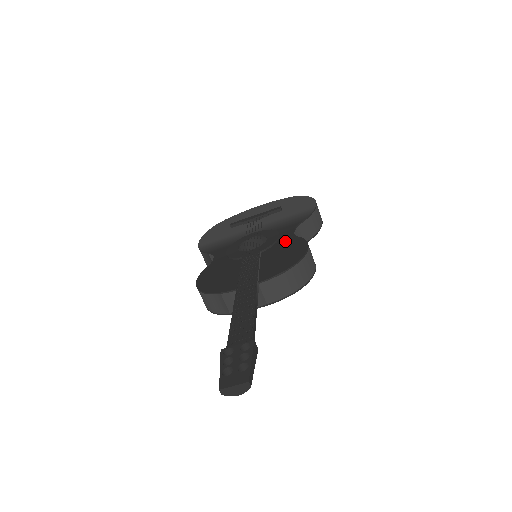
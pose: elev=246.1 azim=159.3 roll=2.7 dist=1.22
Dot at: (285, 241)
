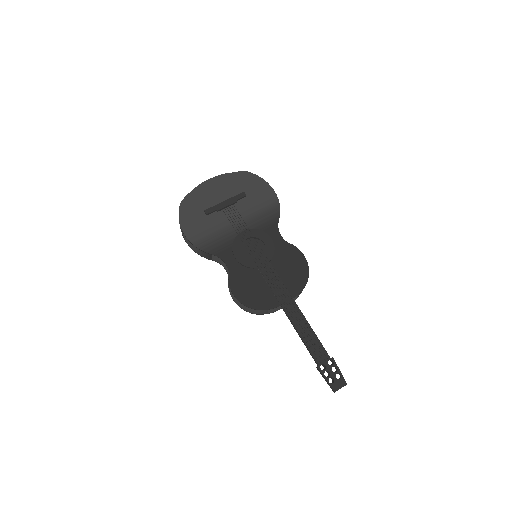
Dot at: (282, 248)
